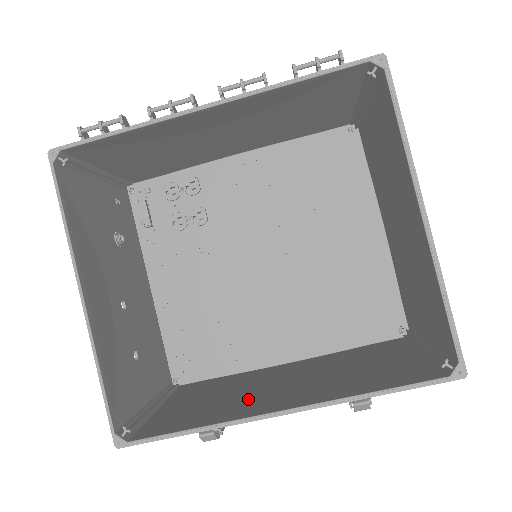
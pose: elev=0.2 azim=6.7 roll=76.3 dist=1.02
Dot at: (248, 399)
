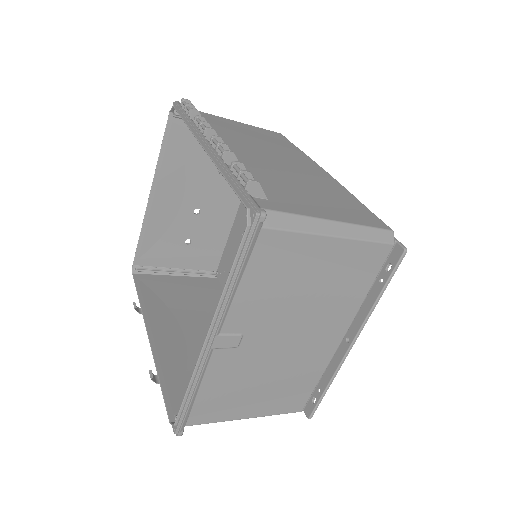
Dot at: (180, 317)
